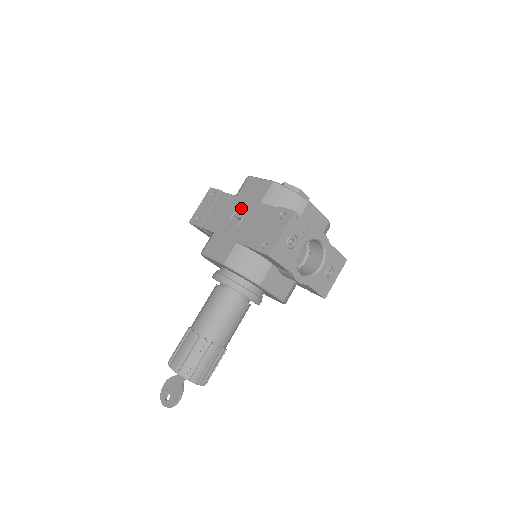
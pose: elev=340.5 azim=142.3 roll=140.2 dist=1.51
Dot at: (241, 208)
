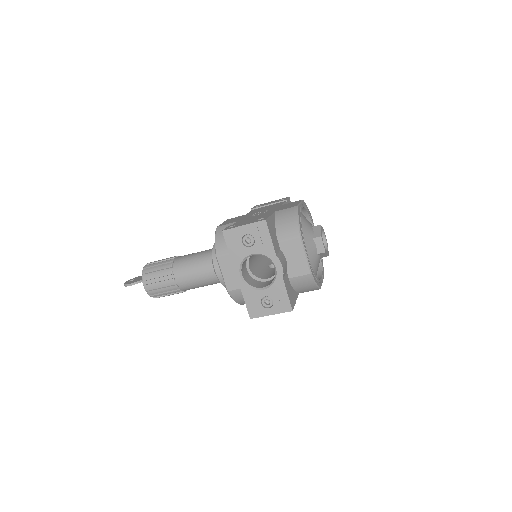
Dot at: (269, 210)
